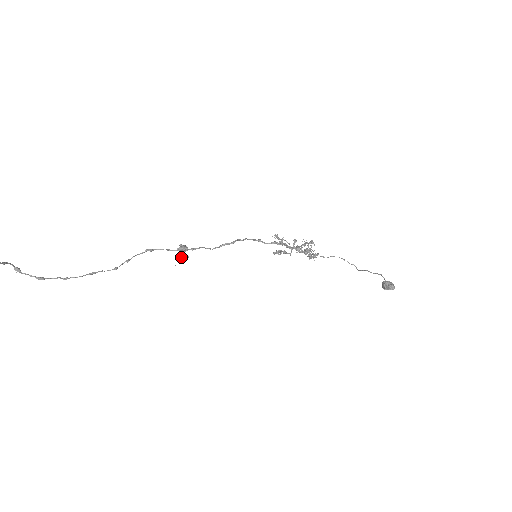
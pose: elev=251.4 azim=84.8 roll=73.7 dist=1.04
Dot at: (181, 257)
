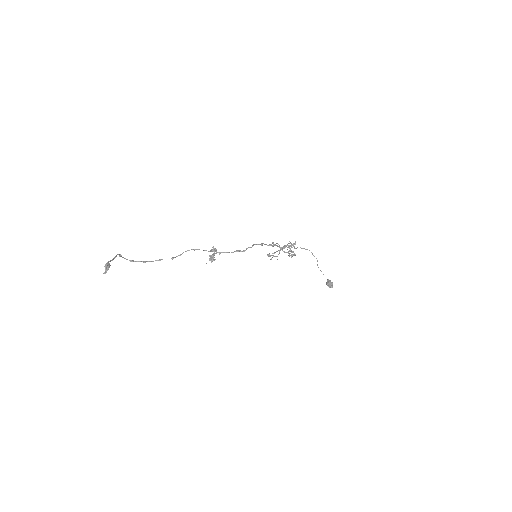
Dot at: occluded
